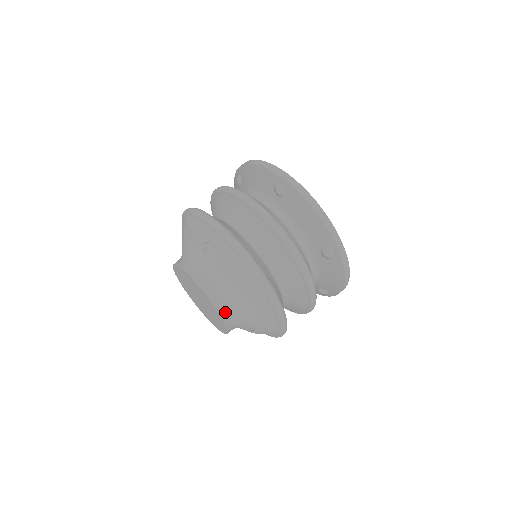
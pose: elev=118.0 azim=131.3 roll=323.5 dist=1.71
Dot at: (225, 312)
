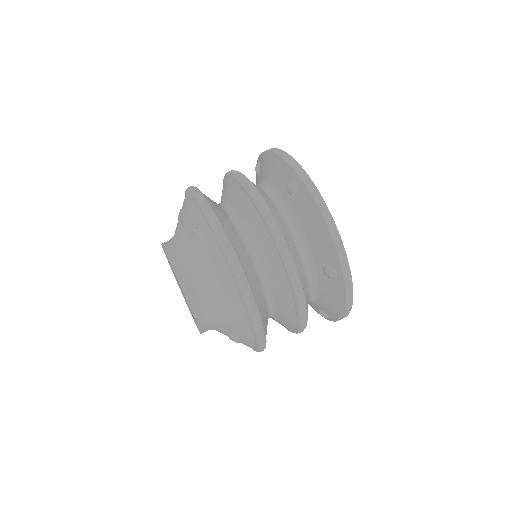
Dot at: (199, 310)
